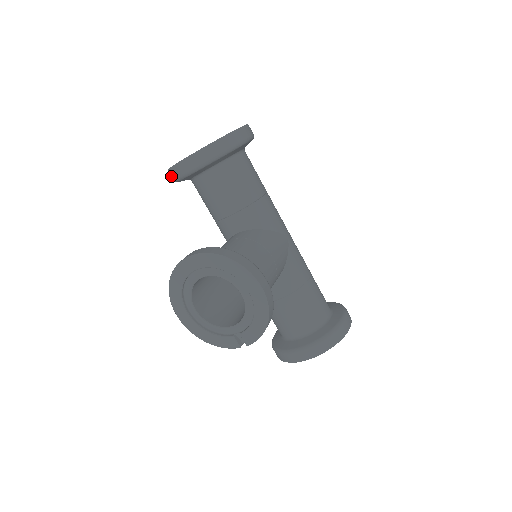
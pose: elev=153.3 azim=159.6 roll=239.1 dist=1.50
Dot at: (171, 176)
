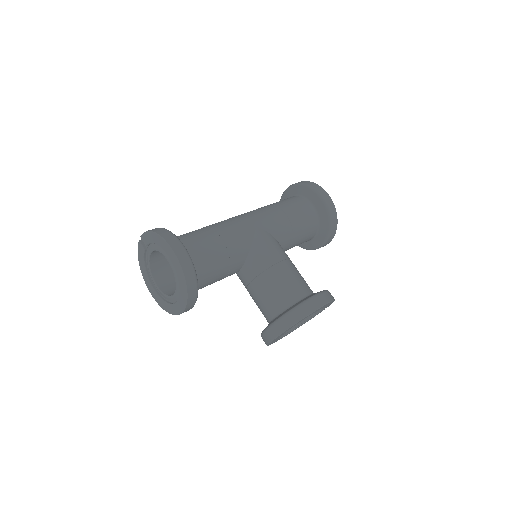
Dot at: occluded
